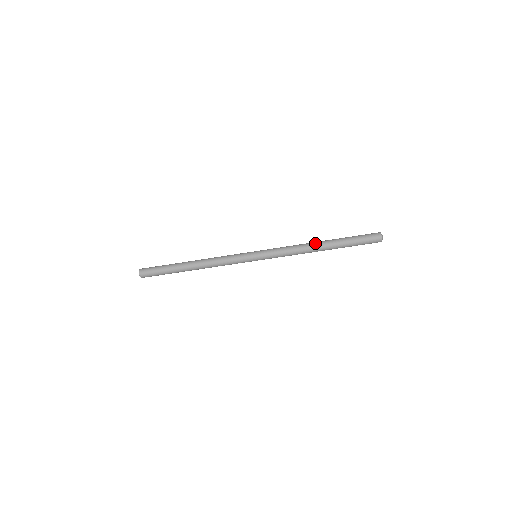
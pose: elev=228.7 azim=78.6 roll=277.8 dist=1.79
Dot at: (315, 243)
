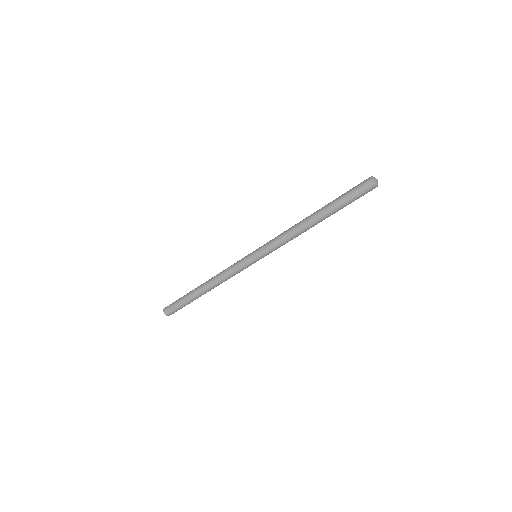
Dot at: (307, 222)
